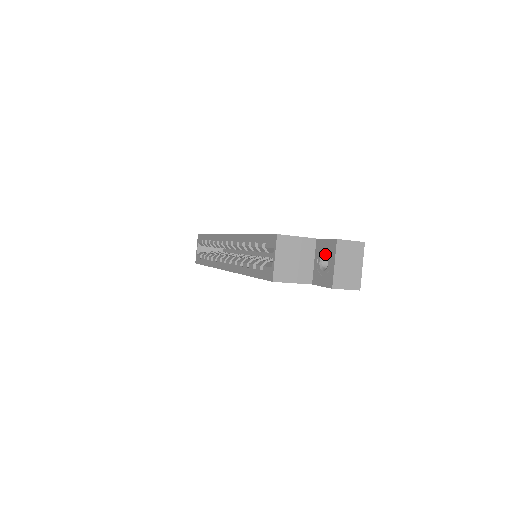
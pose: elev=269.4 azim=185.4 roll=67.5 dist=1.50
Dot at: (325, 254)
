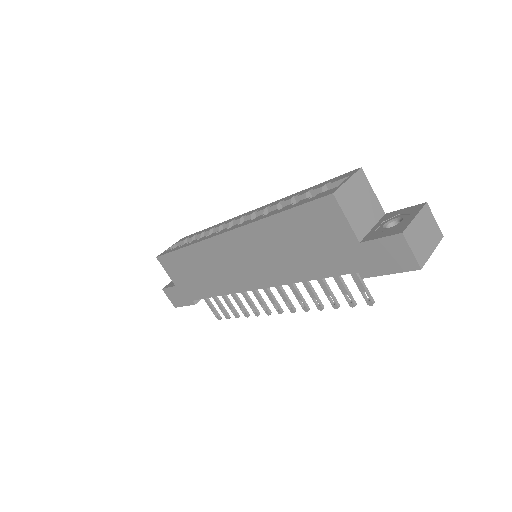
Dot at: (398, 217)
